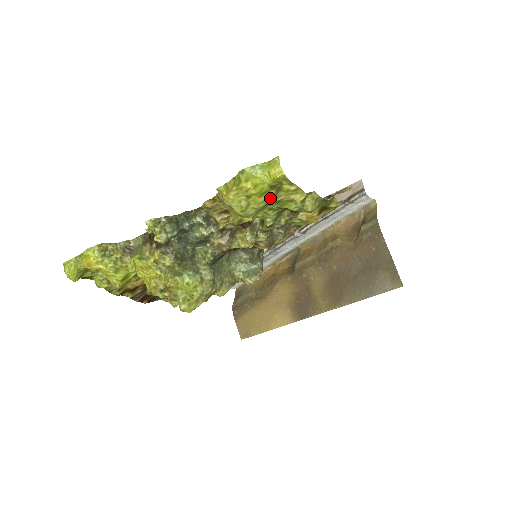
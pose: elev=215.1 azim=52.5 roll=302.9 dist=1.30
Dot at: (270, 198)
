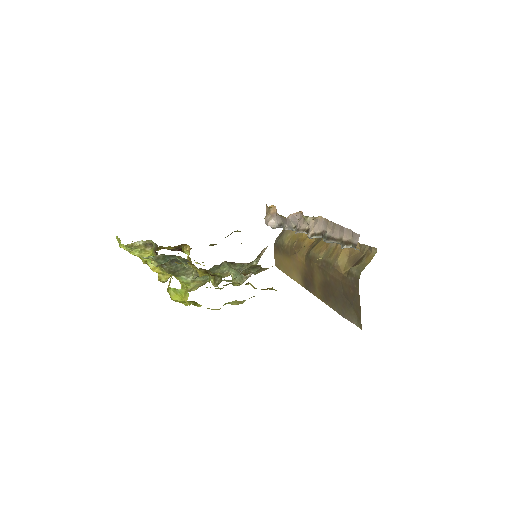
Dot at: (192, 304)
